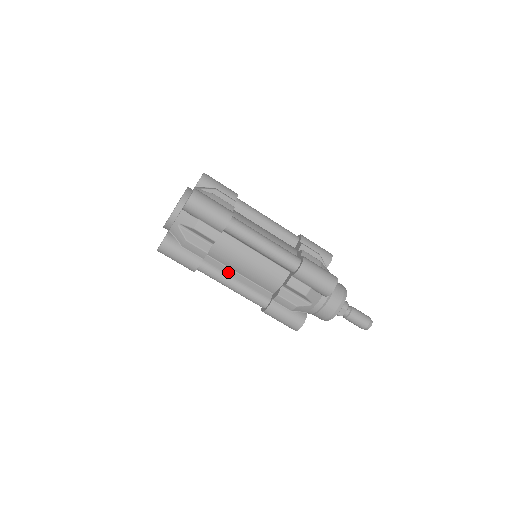
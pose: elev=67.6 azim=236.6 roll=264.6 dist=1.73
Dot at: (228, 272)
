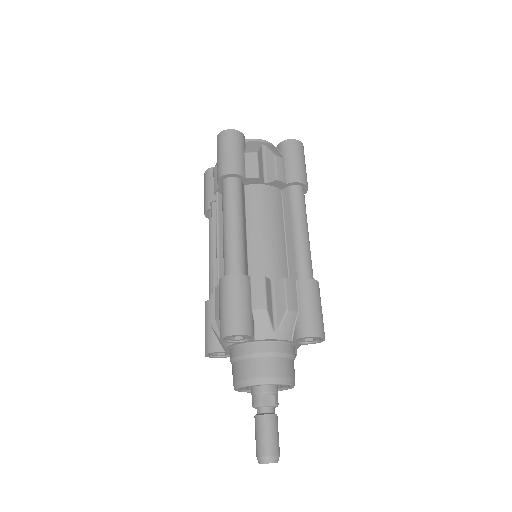
Dot at: (244, 214)
